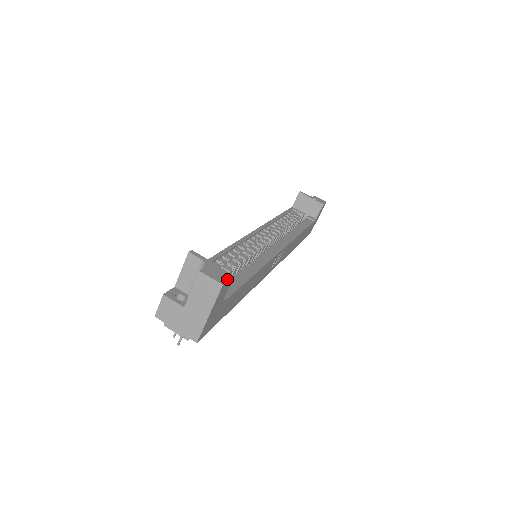
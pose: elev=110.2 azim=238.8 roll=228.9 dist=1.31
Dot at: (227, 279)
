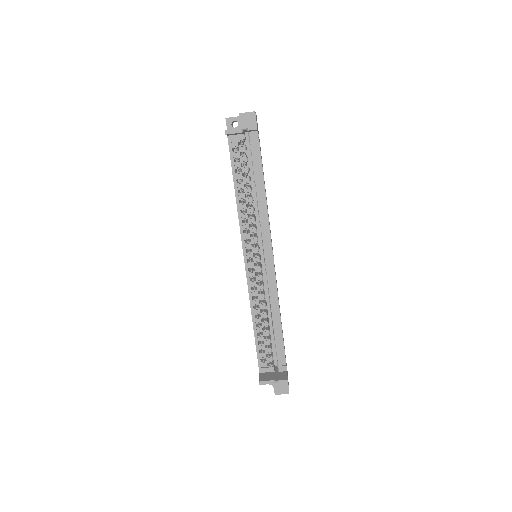
Dot at: (288, 387)
